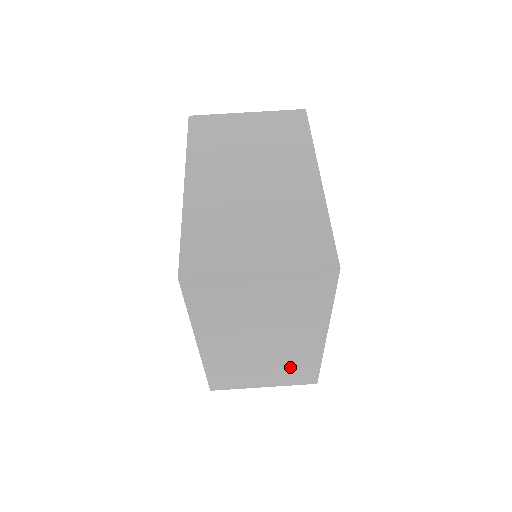
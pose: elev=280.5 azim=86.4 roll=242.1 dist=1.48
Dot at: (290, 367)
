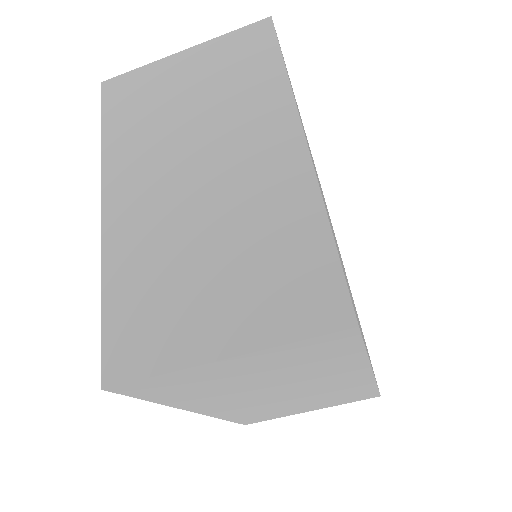
Dot at: (335, 396)
